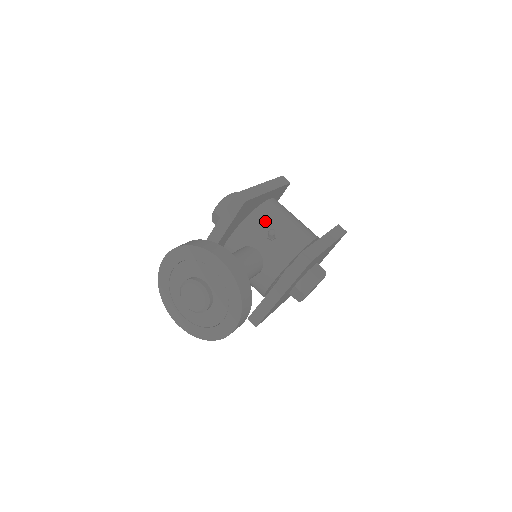
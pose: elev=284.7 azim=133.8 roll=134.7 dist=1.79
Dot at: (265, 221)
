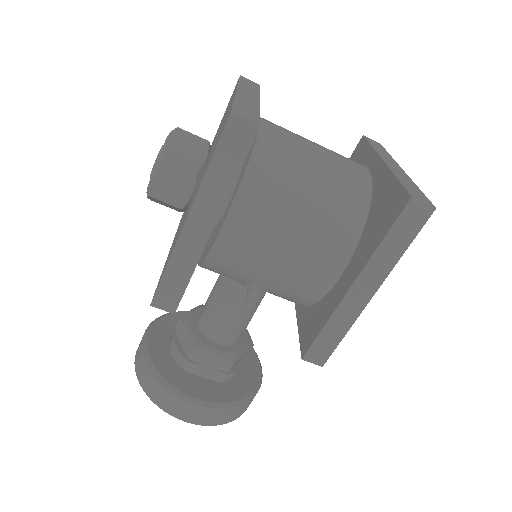
Dot at: (233, 272)
